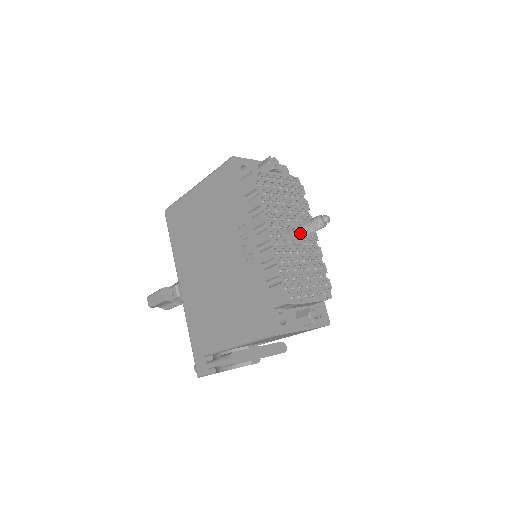
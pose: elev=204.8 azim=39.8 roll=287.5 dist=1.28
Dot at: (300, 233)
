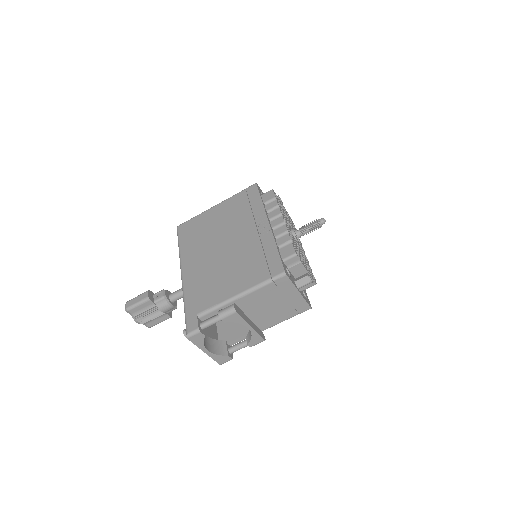
Dot at: (302, 230)
